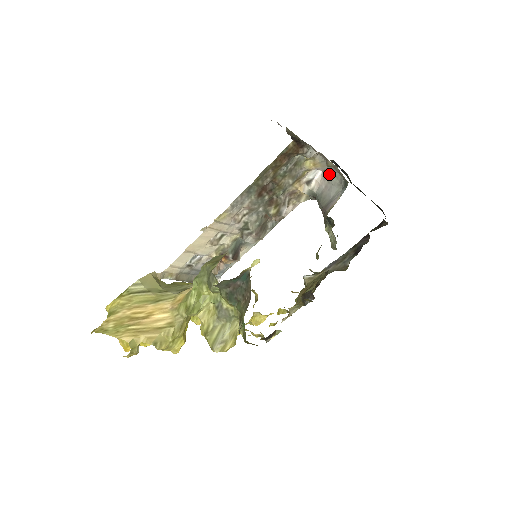
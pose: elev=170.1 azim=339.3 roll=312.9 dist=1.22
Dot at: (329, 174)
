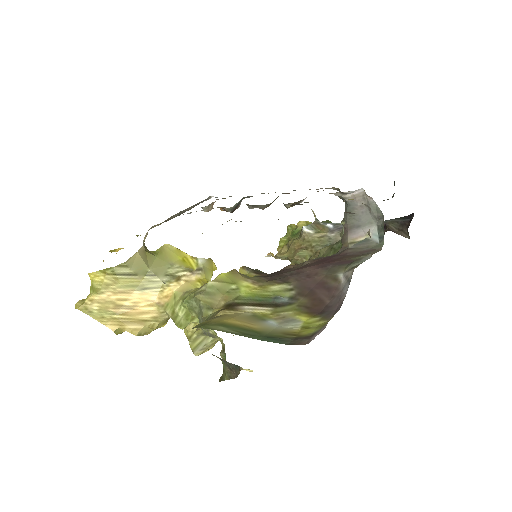
Dot at: (371, 201)
